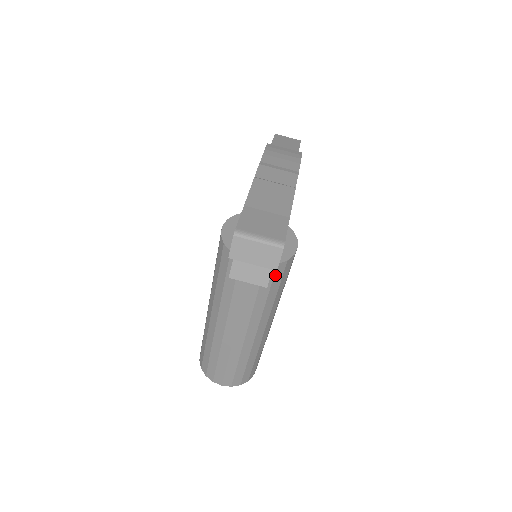
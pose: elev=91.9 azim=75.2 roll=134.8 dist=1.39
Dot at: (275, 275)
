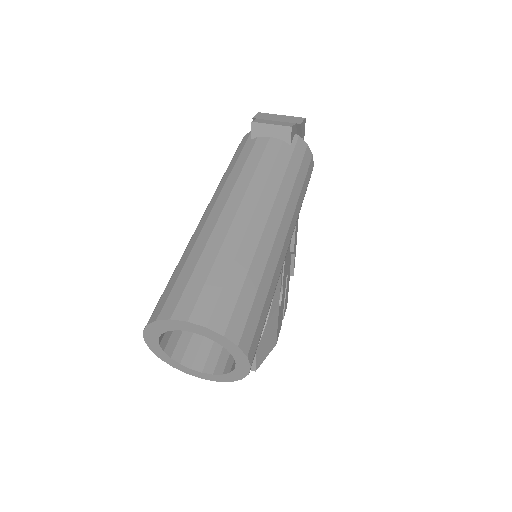
Dot at: (296, 147)
